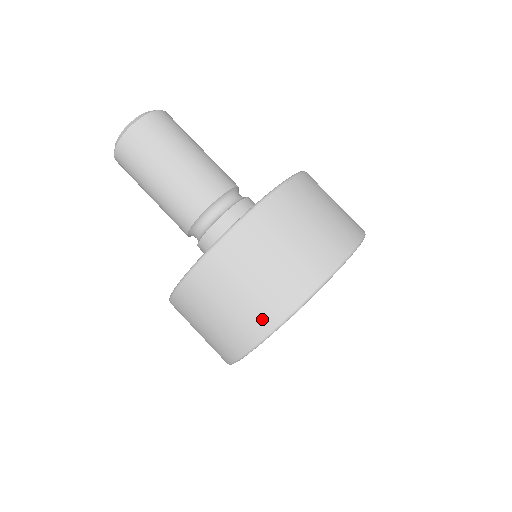
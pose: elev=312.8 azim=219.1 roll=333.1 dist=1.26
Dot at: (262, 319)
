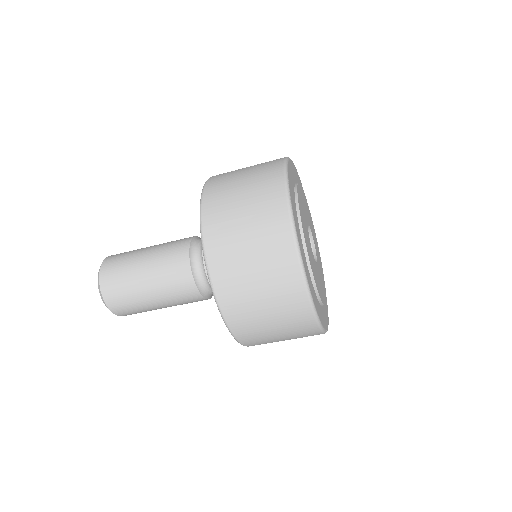
Dot at: (310, 334)
